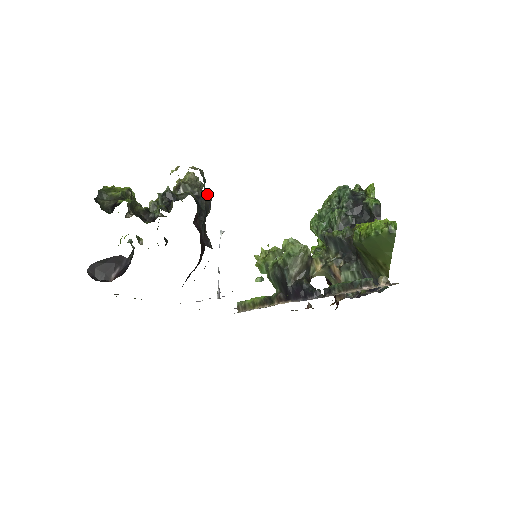
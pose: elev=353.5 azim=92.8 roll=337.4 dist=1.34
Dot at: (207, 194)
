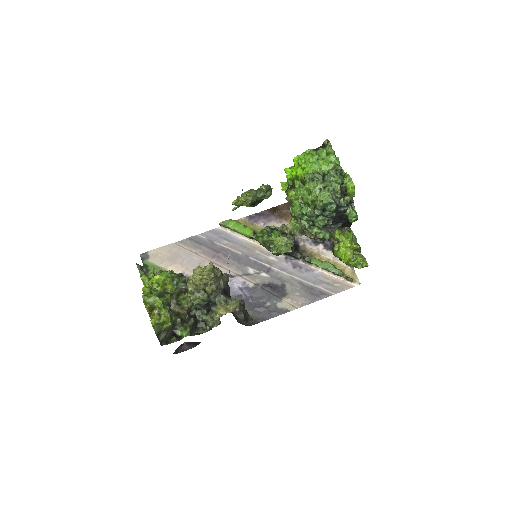
Dot at: (243, 306)
